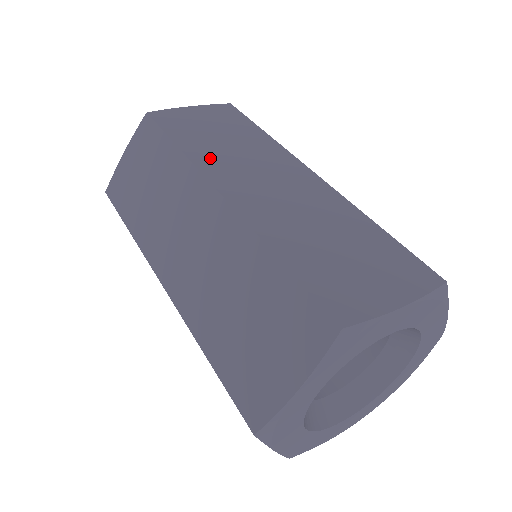
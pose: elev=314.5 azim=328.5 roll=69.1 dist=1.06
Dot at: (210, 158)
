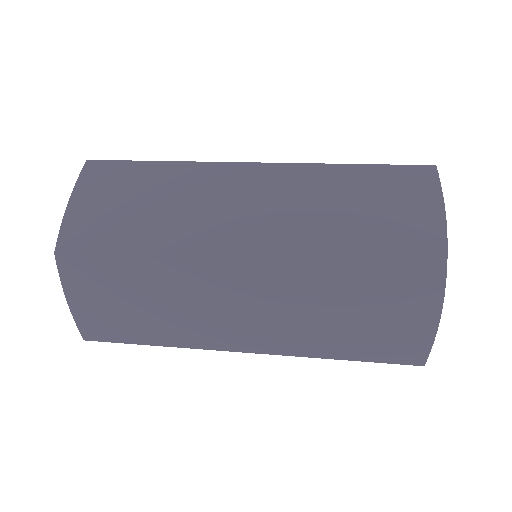
Dot at: occluded
